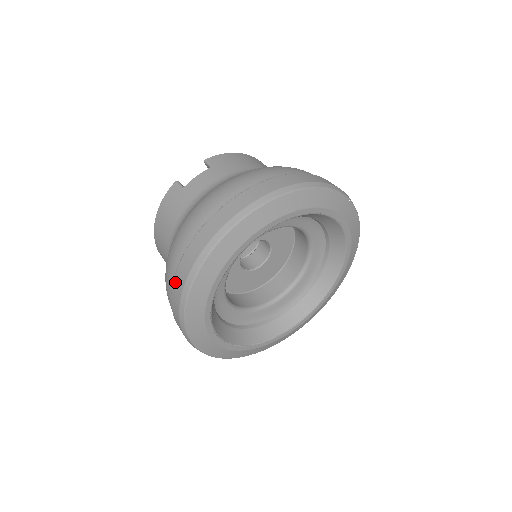
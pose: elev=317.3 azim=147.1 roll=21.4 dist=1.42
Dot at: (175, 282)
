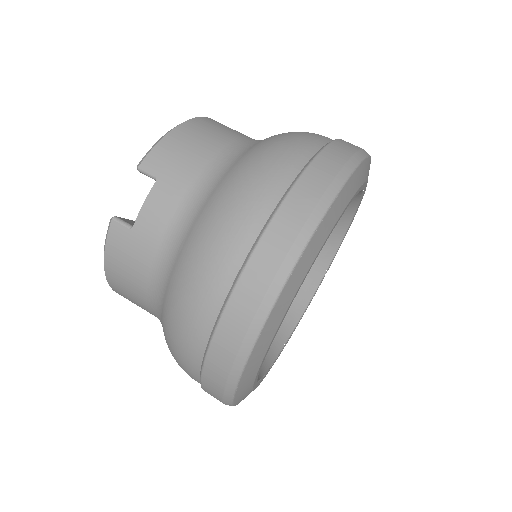
Dot at: (205, 379)
